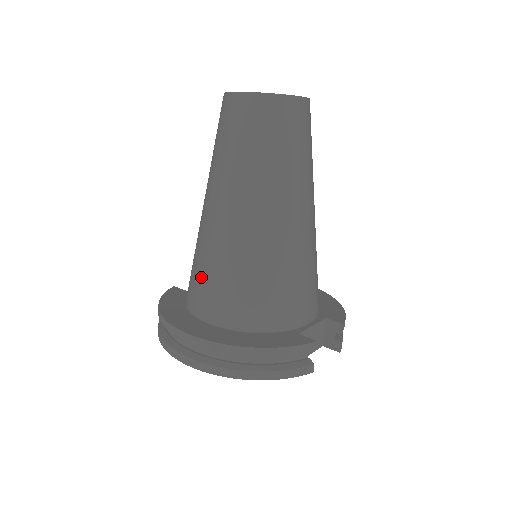
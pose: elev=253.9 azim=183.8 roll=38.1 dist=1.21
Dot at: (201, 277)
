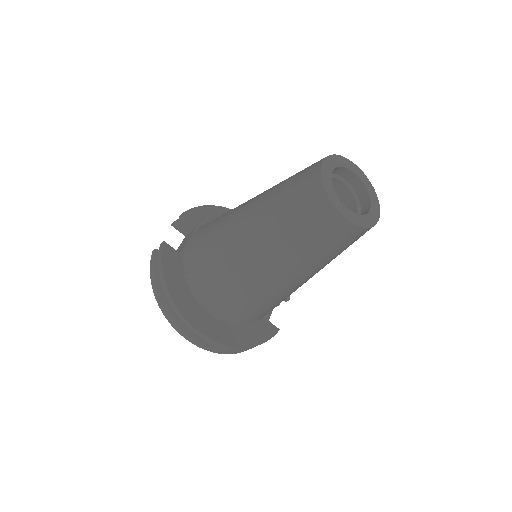
Dot at: (221, 291)
